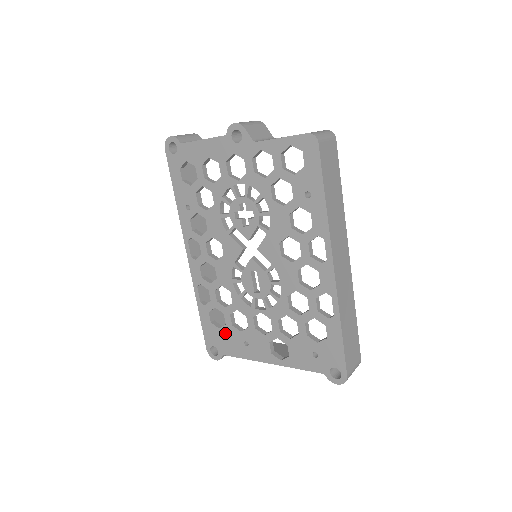
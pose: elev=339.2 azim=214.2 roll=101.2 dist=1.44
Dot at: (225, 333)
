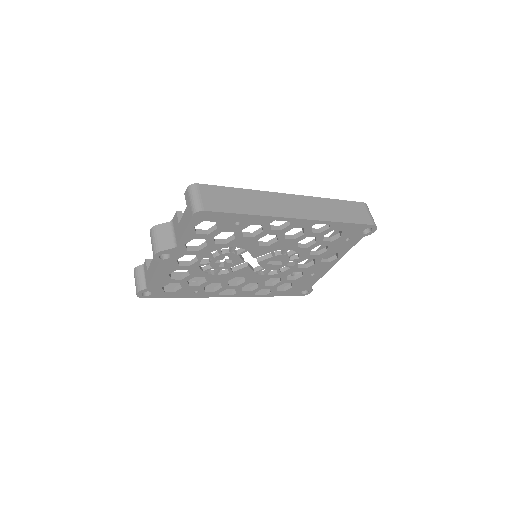
Dot at: (297, 285)
